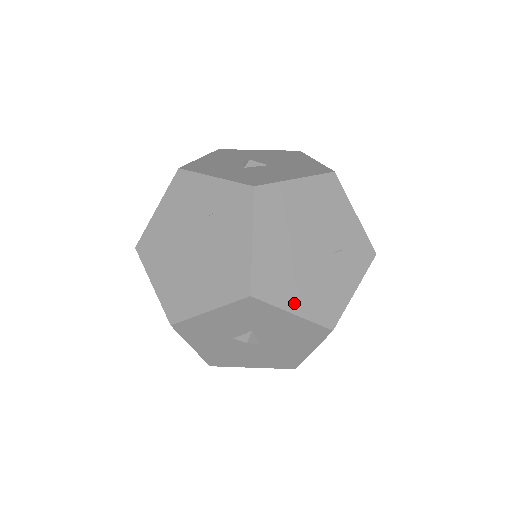
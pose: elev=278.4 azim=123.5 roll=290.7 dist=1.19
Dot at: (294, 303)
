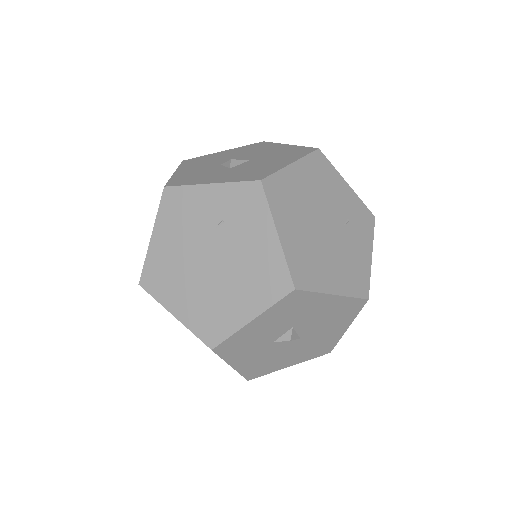
Dot at: (331, 284)
